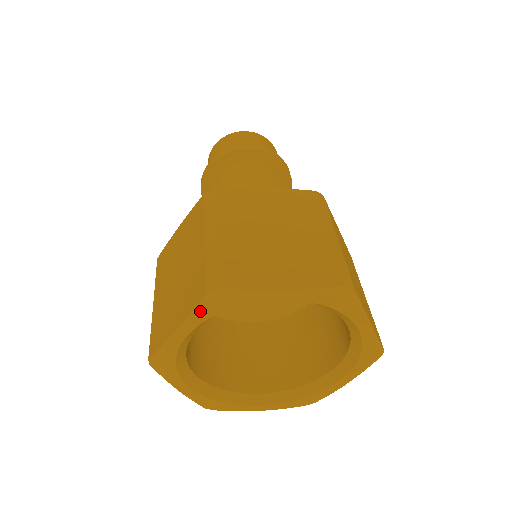
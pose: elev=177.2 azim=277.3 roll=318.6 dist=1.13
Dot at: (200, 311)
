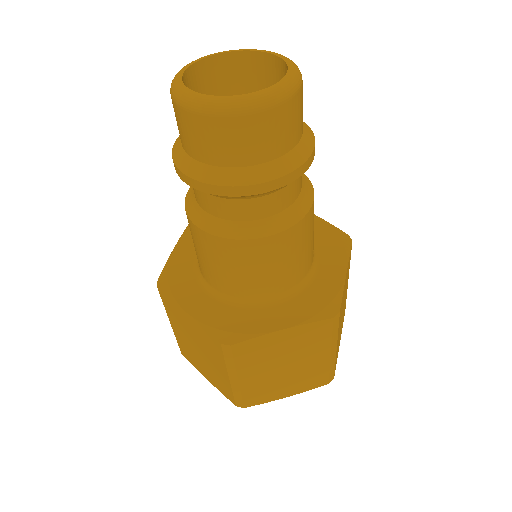
Dot at: occluded
